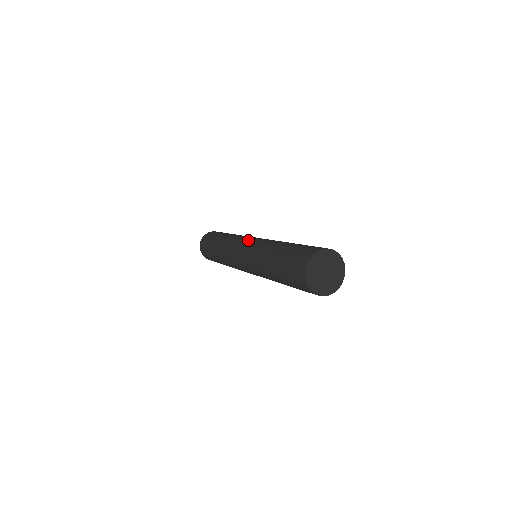
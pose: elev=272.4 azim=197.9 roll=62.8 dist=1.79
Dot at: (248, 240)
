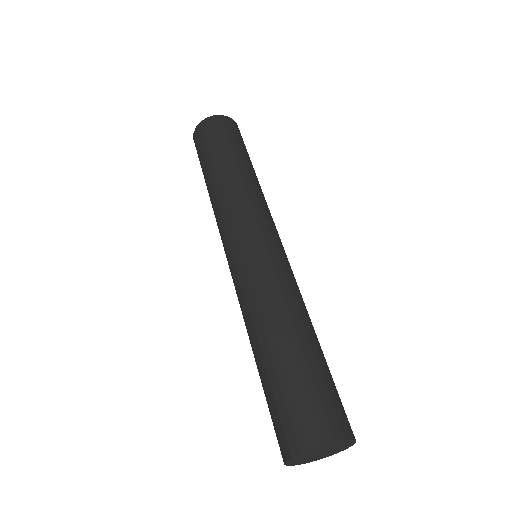
Dot at: (233, 252)
